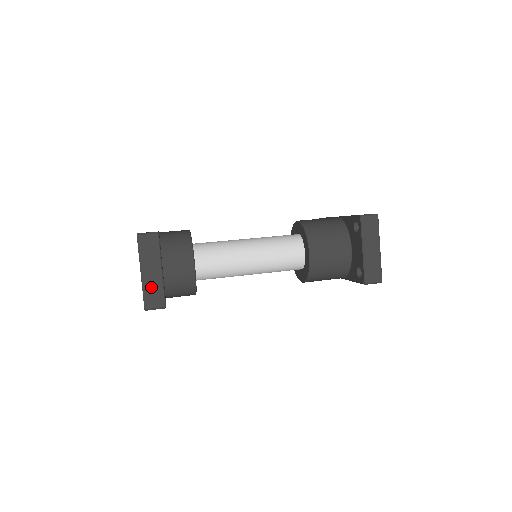
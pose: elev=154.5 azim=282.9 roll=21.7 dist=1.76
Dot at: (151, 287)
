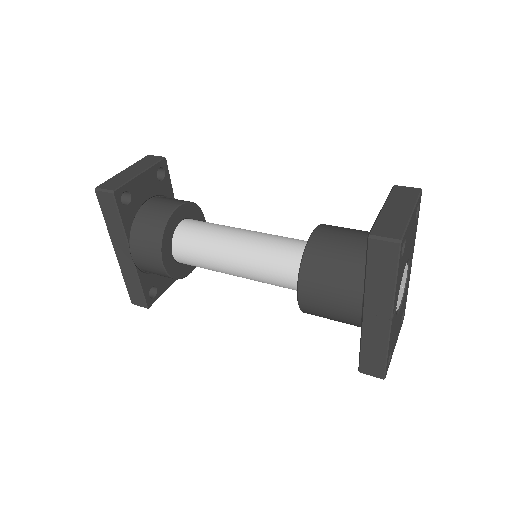
Dot at: (119, 178)
